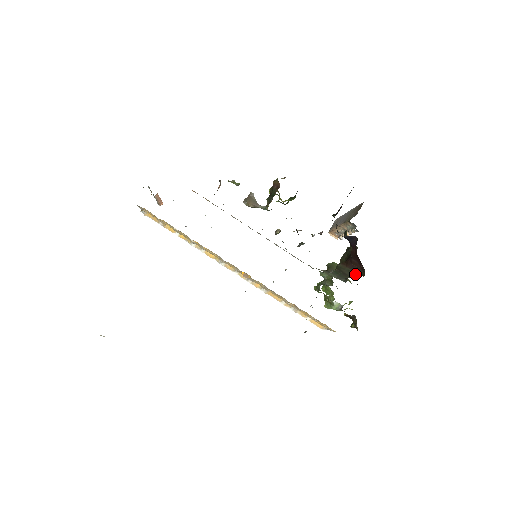
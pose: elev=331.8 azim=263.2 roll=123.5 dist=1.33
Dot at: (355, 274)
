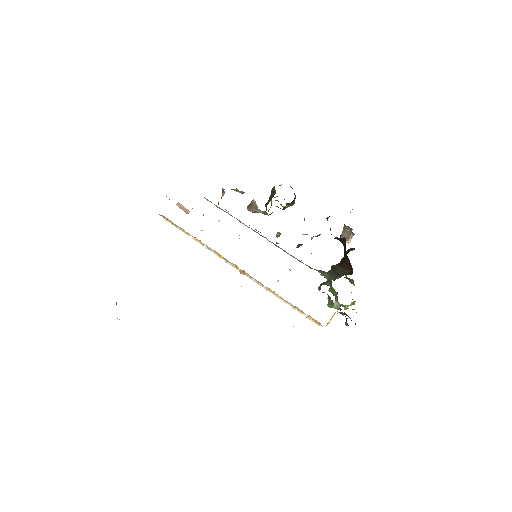
Dot at: (346, 273)
